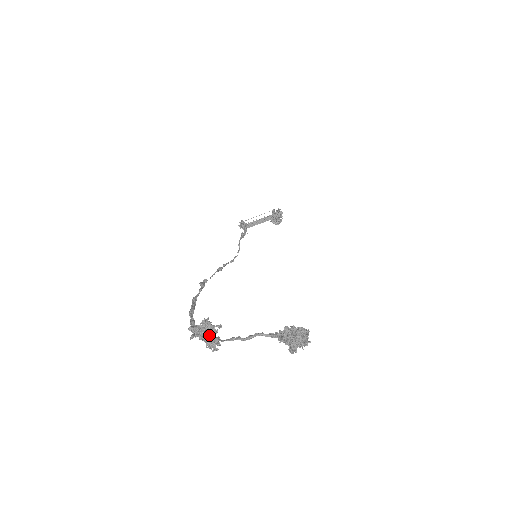
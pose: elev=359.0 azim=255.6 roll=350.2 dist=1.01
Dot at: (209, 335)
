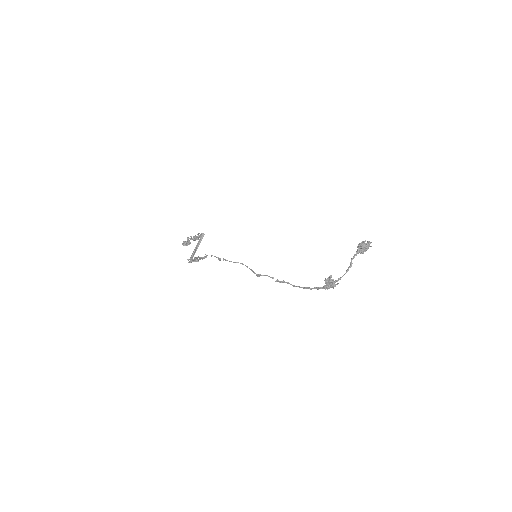
Dot at: (332, 282)
